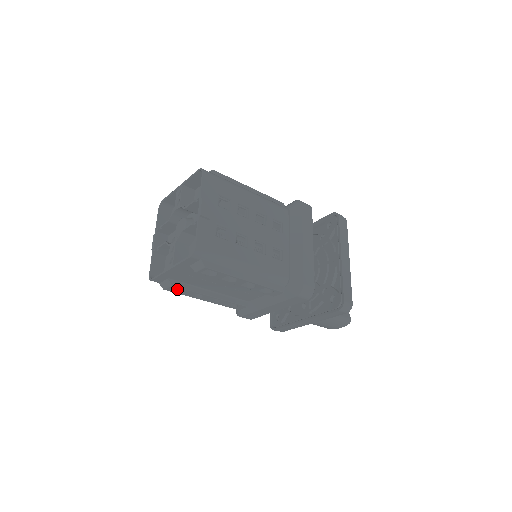
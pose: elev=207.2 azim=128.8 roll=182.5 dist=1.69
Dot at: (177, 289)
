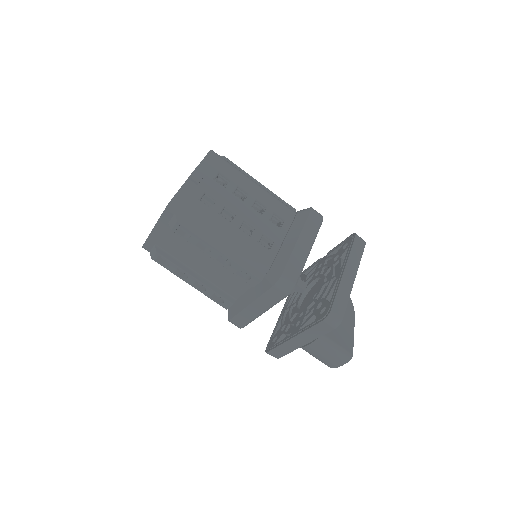
Dot at: (165, 263)
